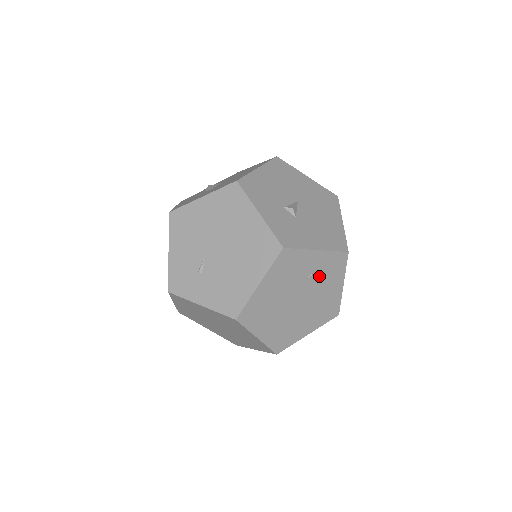
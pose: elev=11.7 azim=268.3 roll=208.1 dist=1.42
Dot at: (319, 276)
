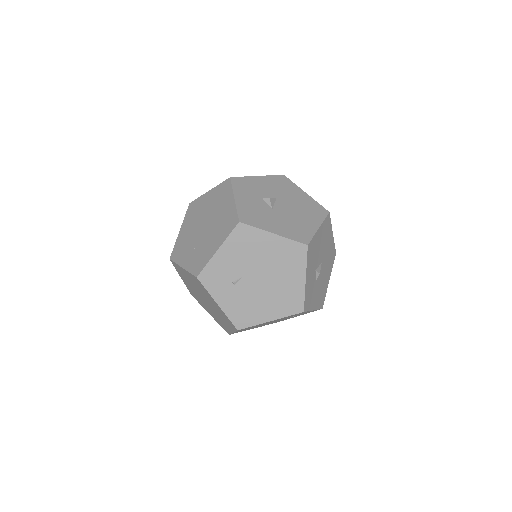
Dot at: (297, 315)
